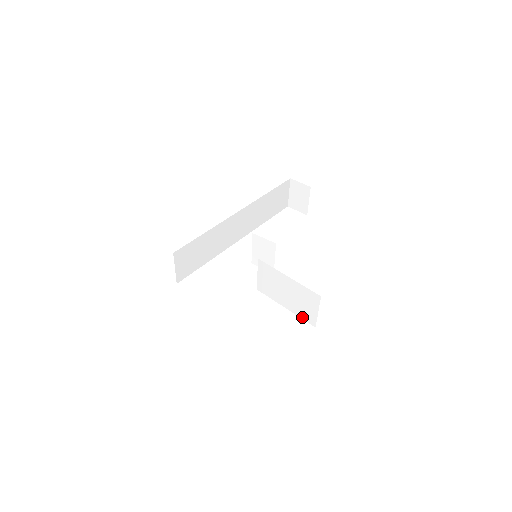
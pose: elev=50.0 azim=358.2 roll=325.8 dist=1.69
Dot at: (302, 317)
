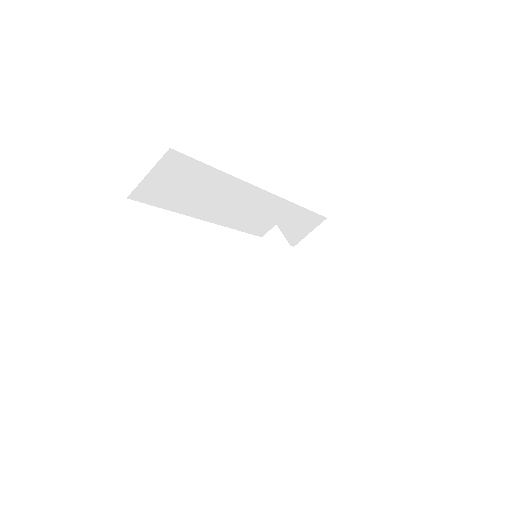
Dot at: (271, 383)
